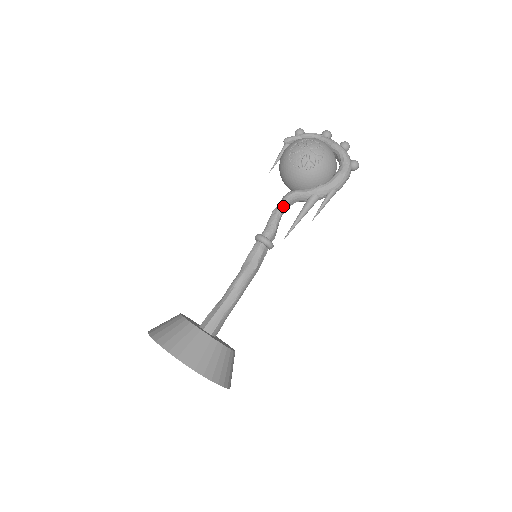
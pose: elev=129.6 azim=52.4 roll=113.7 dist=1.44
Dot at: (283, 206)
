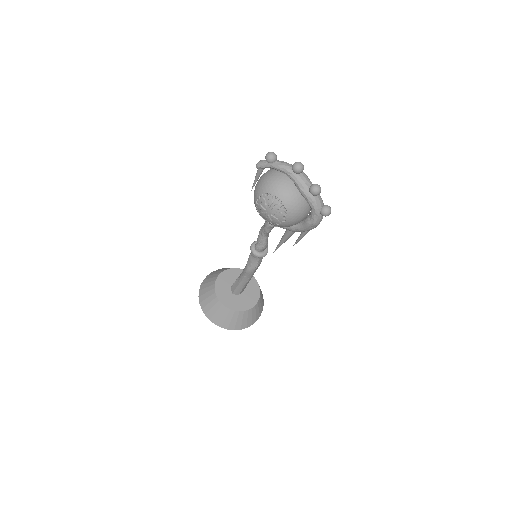
Dot at: (266, 233)
